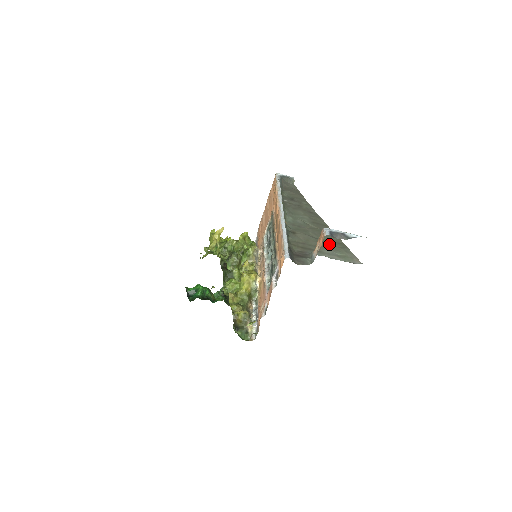
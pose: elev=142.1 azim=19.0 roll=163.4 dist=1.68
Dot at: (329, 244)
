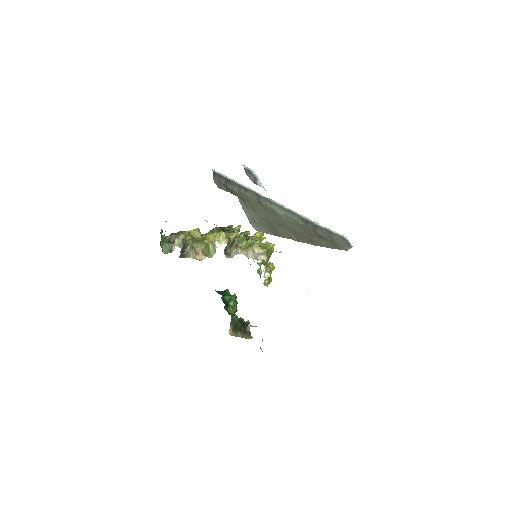
Dot at: (267, 223)
